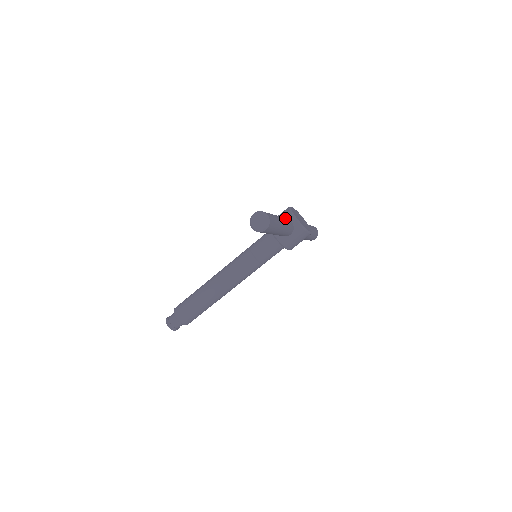
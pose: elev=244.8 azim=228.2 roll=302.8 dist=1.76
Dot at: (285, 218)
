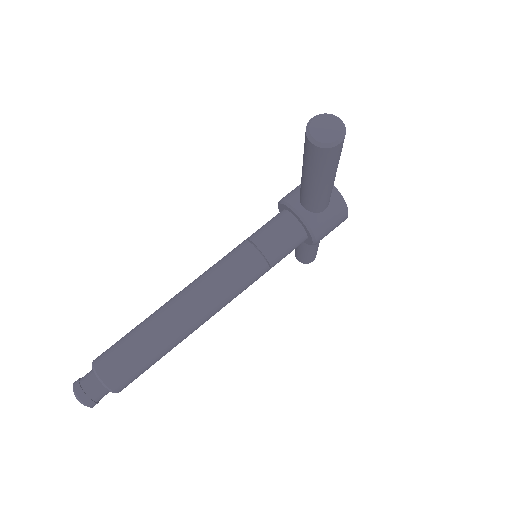
Dot at: occluded
